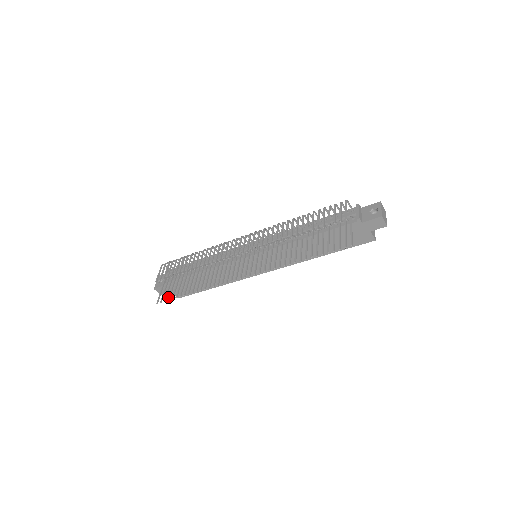
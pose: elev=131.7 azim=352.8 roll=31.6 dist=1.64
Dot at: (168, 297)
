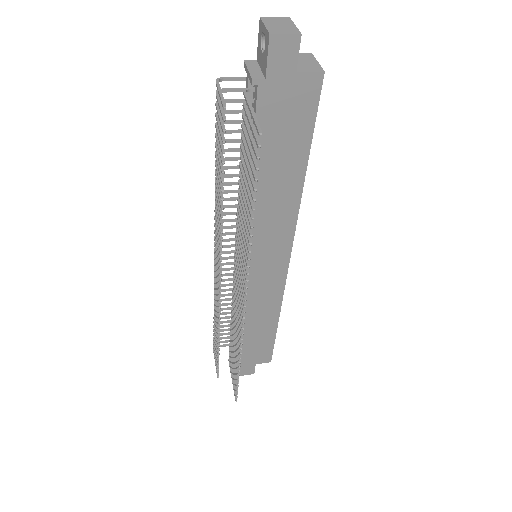
Dot at: (235, 387)
